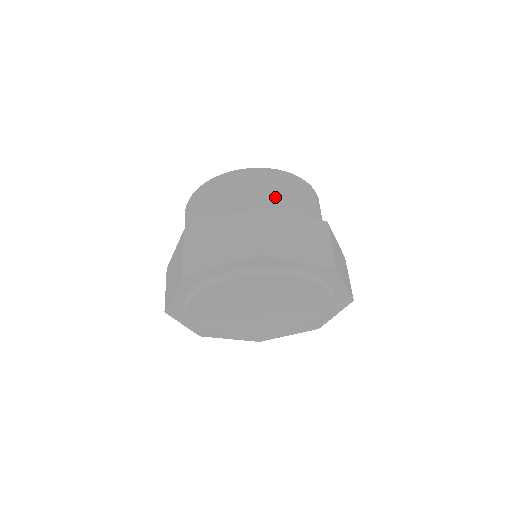
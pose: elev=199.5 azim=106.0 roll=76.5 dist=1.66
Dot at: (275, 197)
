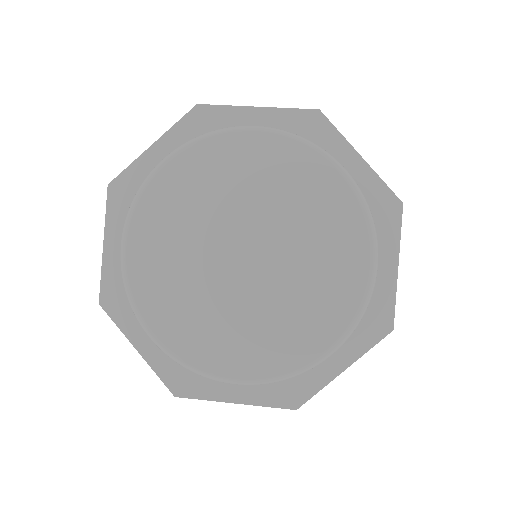
Dot at: occluded
